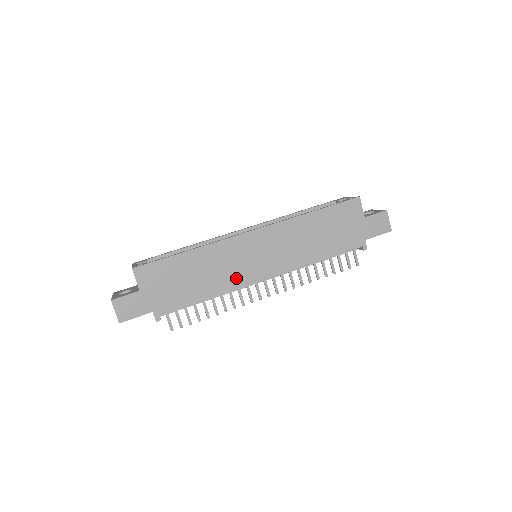
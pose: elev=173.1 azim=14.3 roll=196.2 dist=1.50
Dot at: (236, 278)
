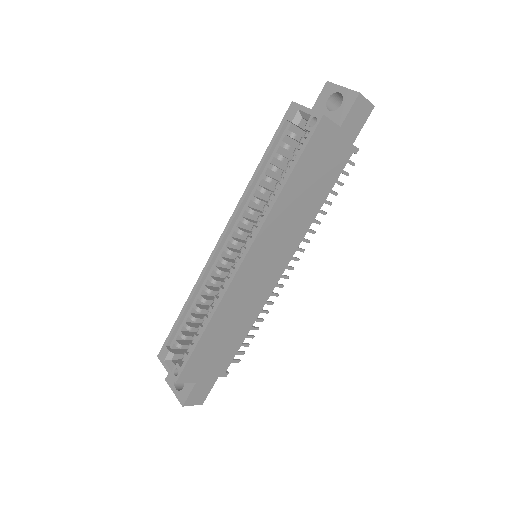
Dot at: (260, 297)
